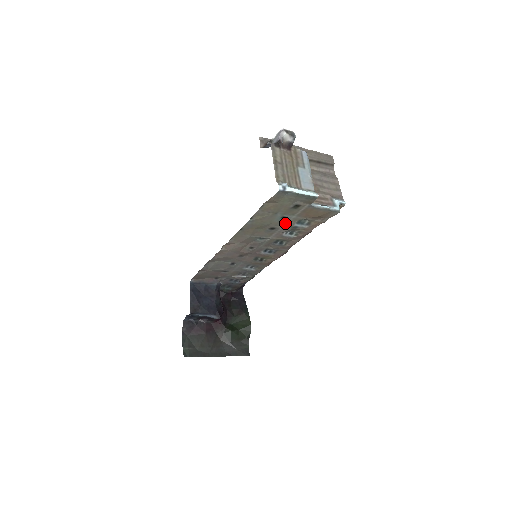
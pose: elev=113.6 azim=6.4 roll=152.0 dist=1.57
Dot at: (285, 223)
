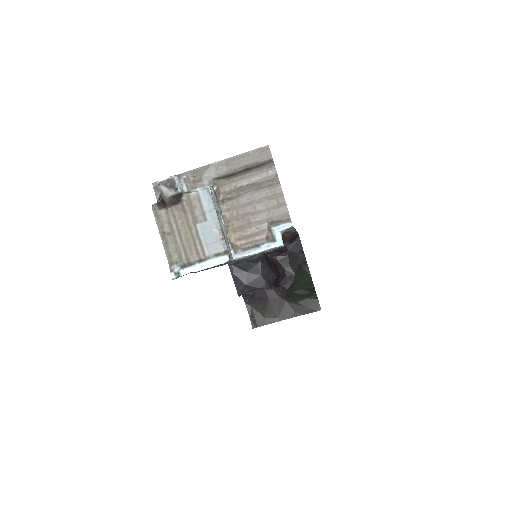
Dot at: occluded
